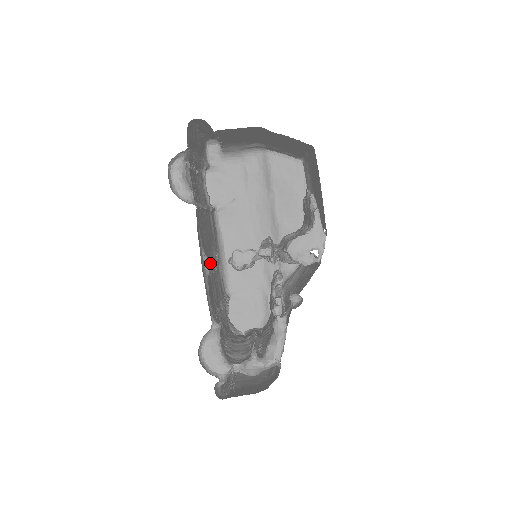
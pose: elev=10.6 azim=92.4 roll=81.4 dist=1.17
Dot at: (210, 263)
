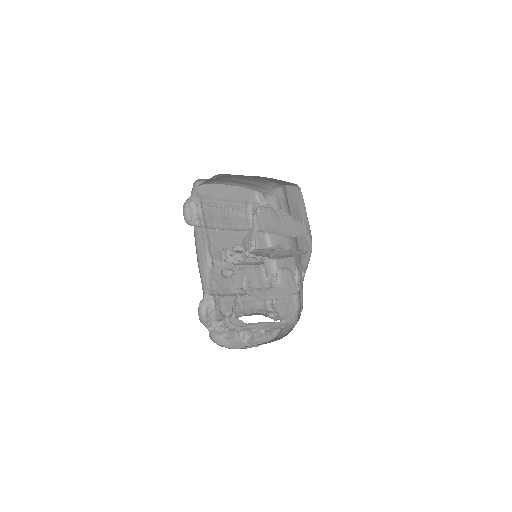
Dot at: (222, 262)
